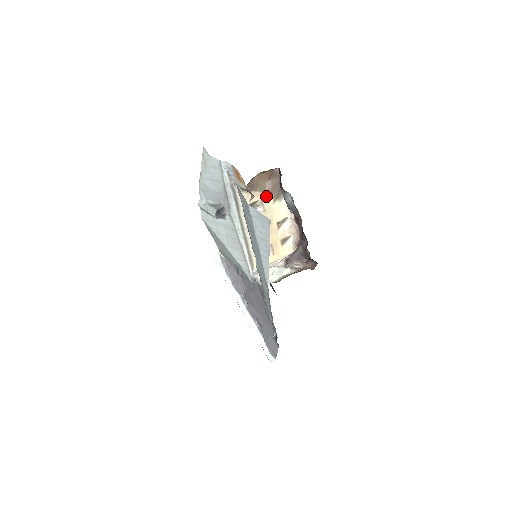
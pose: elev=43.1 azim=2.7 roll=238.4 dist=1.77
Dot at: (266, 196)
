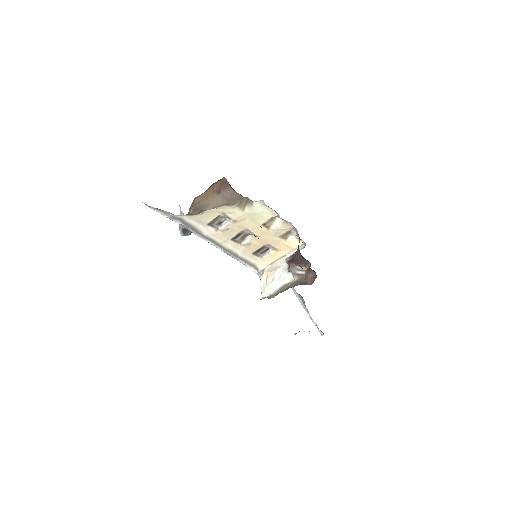
Dot at: (228, 208)
